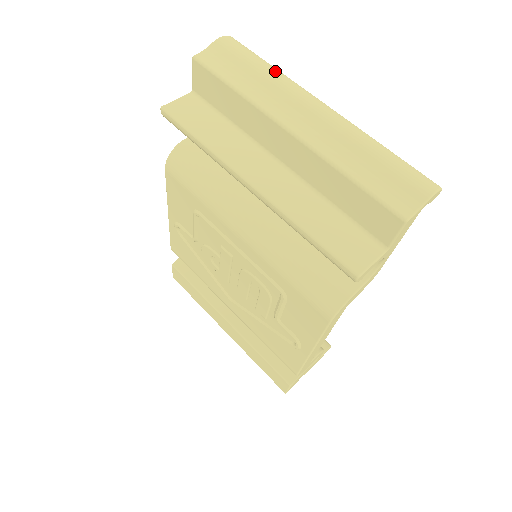
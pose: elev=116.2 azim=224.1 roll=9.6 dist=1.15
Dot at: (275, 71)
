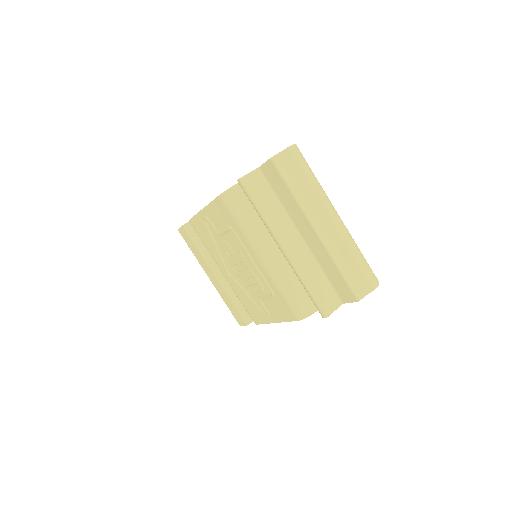
Dot at: (317, 184)
